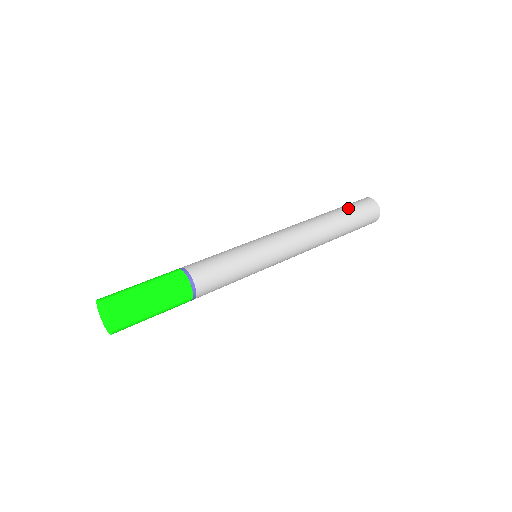
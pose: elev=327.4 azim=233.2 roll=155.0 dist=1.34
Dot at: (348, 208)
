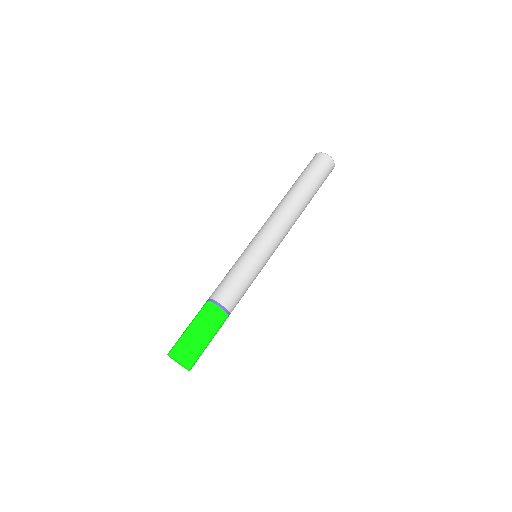
Dot at: (302, 174)
